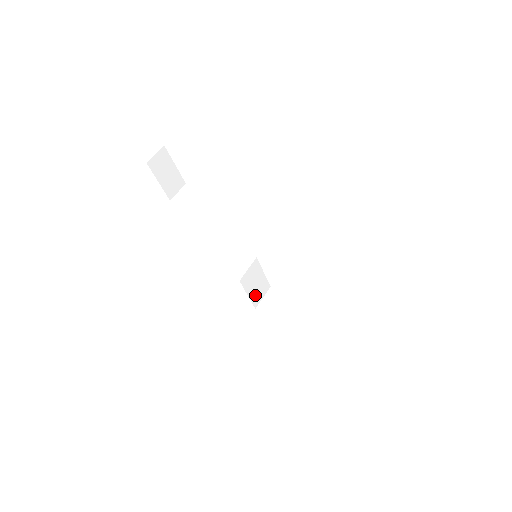
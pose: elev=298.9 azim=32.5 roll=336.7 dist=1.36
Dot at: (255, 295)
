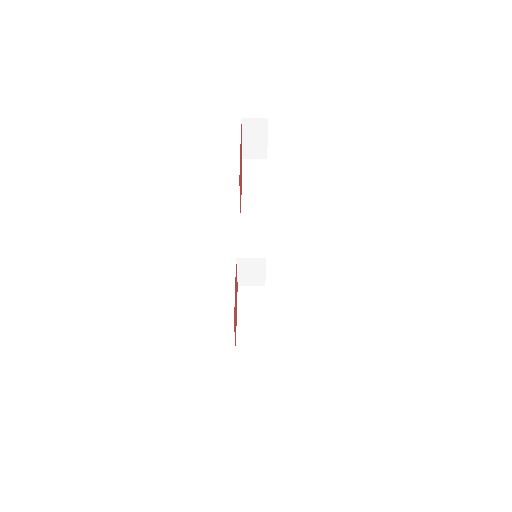
Dot at: (245, 278)
